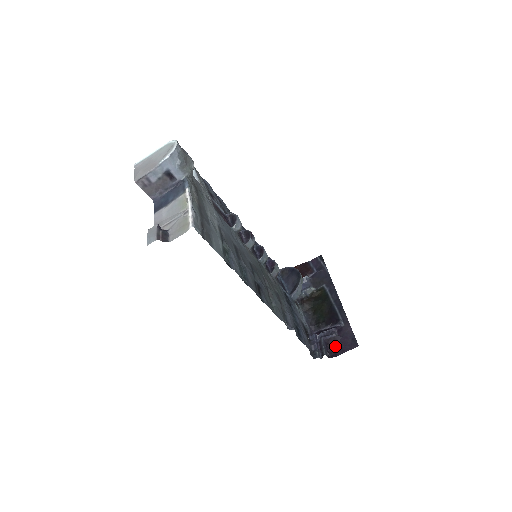
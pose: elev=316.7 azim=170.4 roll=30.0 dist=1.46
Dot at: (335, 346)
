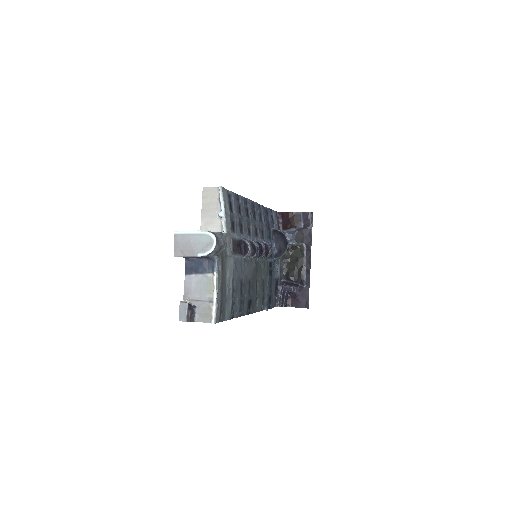
Dot at: (293, 299)
